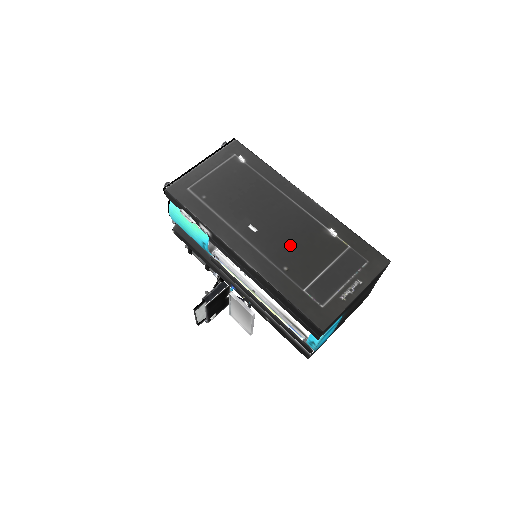
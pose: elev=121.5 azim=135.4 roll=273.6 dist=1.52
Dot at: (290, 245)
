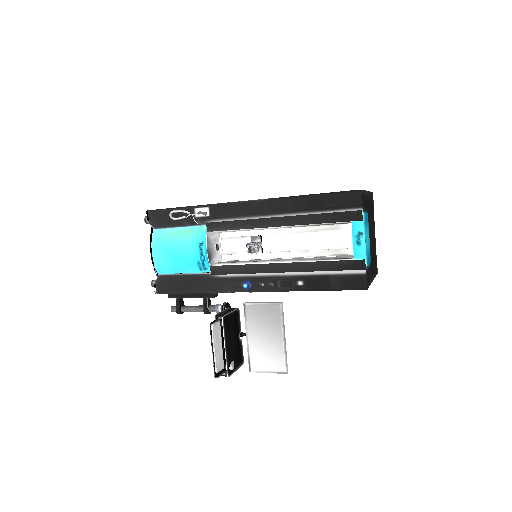
Dot at: occluded
